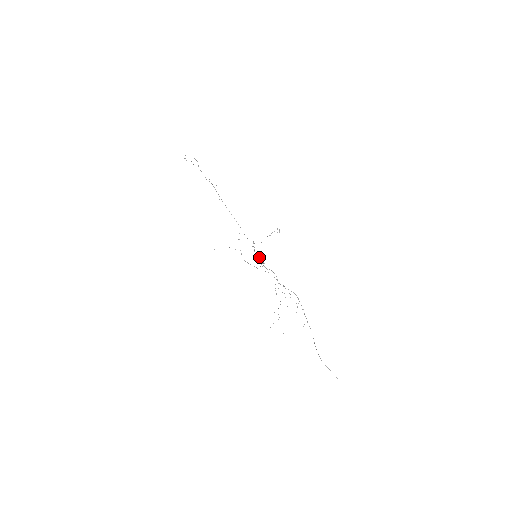
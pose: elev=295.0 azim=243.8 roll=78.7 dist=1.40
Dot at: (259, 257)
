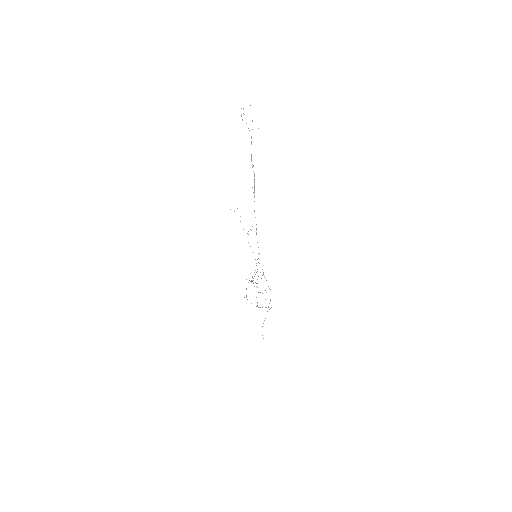
Dot at: (259, 253)
